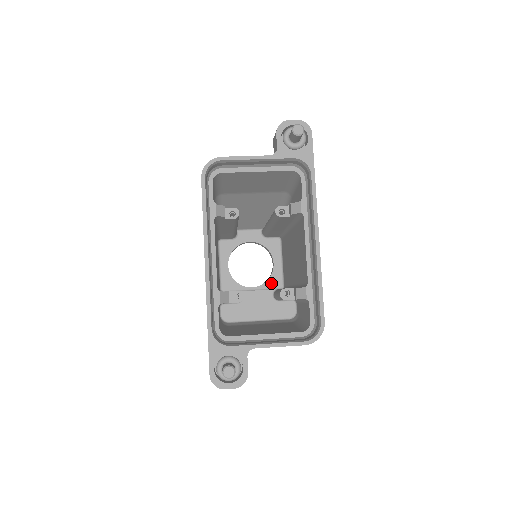
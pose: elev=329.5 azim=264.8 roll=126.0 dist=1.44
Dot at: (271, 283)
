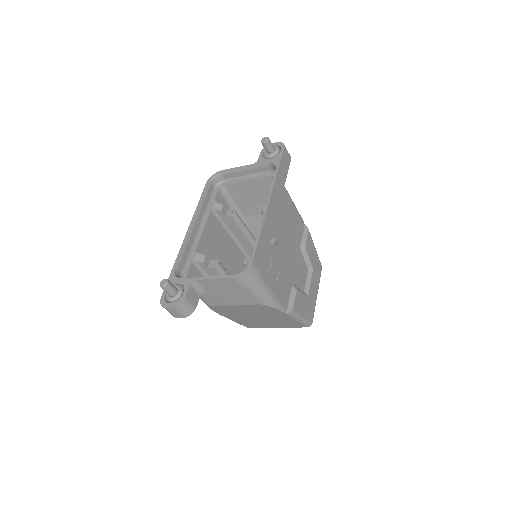
Dot at: occluded
